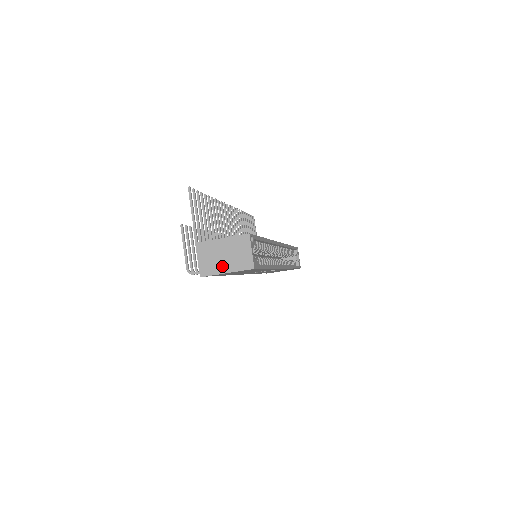
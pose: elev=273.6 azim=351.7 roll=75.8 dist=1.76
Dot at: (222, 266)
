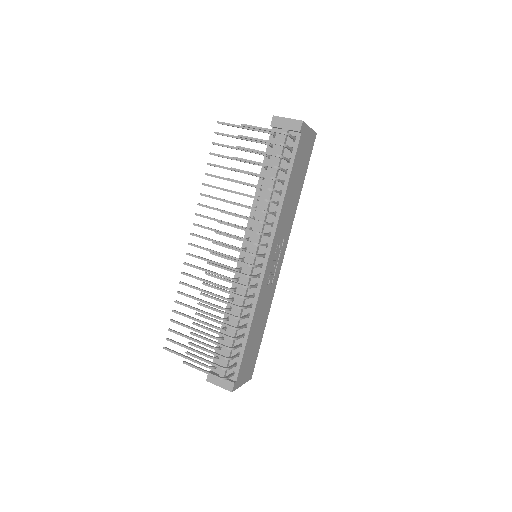
Dot at: occluded
